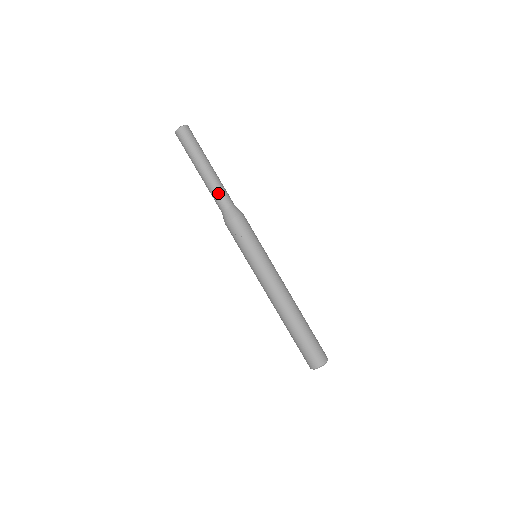
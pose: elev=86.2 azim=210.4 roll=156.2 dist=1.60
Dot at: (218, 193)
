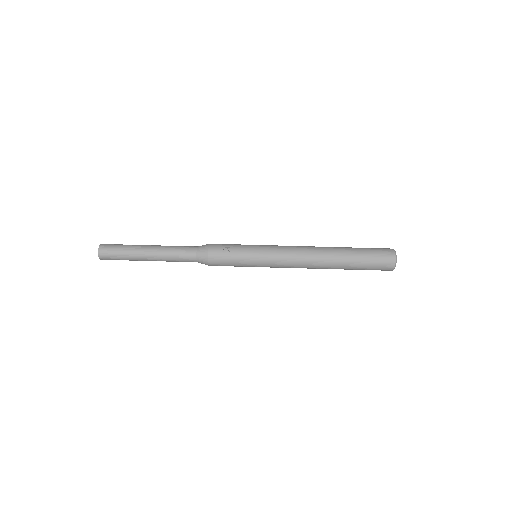
Dot at: (178, 248)
